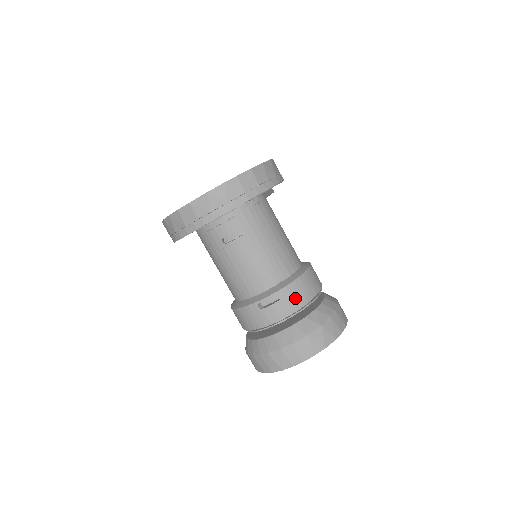
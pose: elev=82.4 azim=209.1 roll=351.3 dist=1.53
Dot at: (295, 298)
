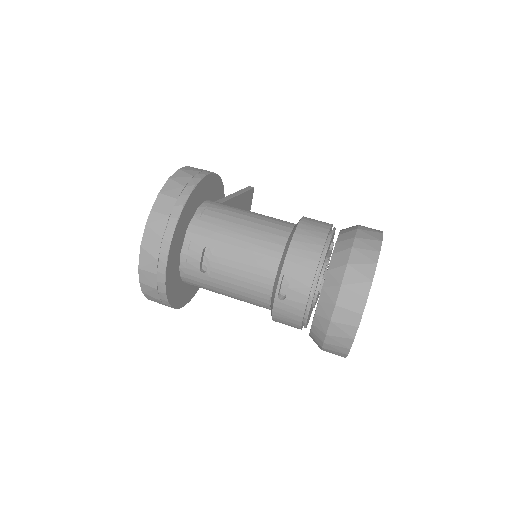
Dot at: (304, 262)
